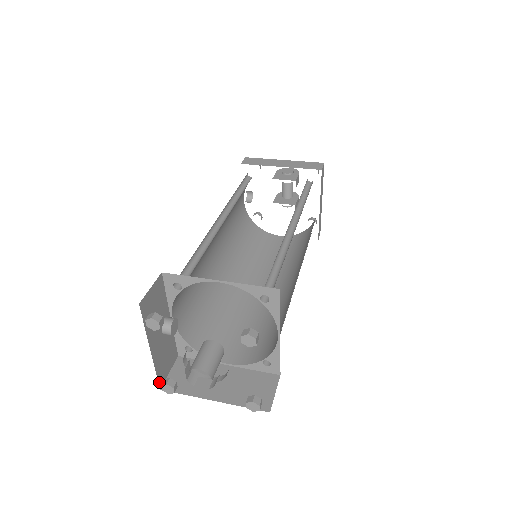
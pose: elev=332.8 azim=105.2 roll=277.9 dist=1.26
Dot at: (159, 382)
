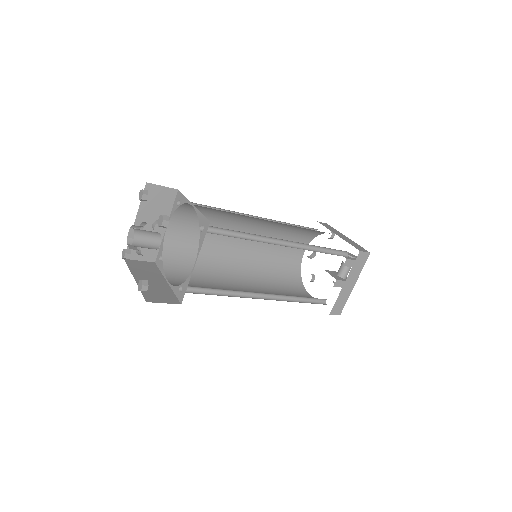
Dot at: occluded
